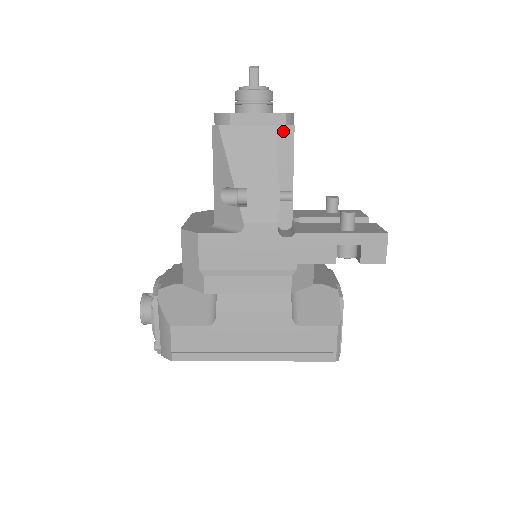
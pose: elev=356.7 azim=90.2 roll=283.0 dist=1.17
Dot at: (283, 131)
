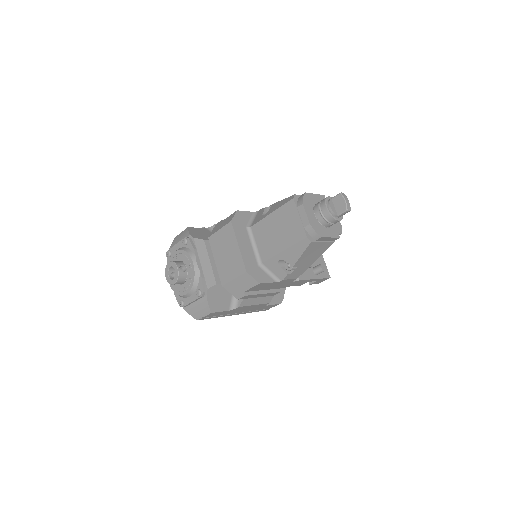
Dot at: occluded
